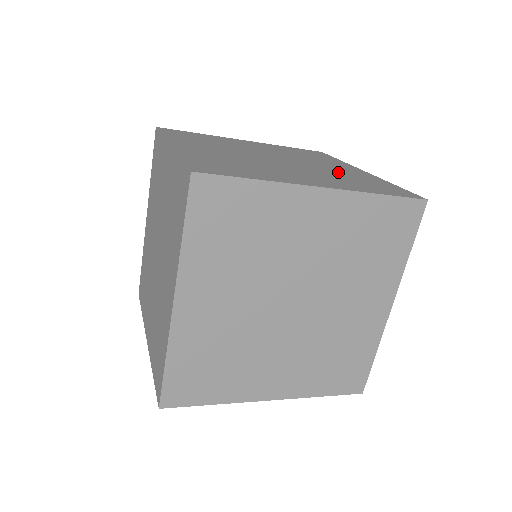
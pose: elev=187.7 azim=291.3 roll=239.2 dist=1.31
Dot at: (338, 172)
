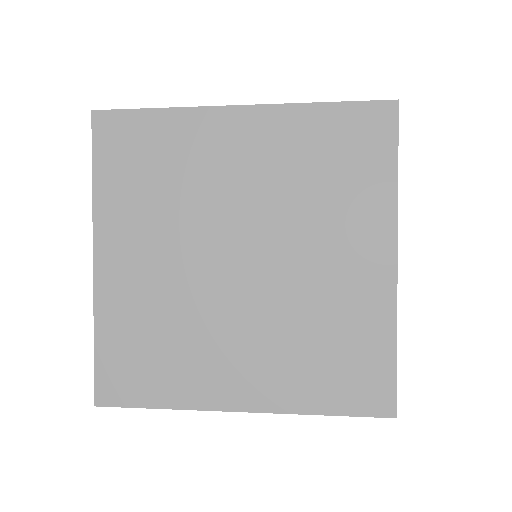
Dot at: (322, 303)
